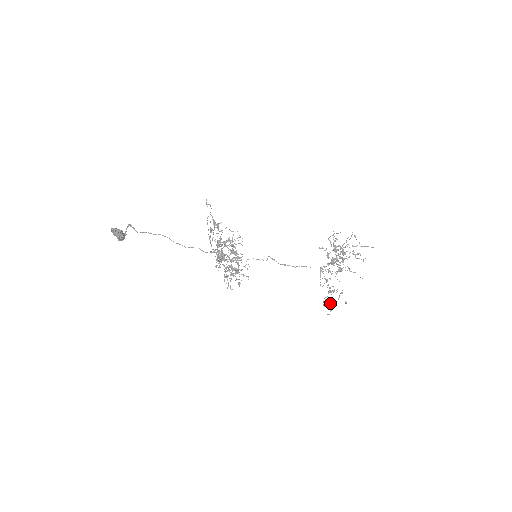
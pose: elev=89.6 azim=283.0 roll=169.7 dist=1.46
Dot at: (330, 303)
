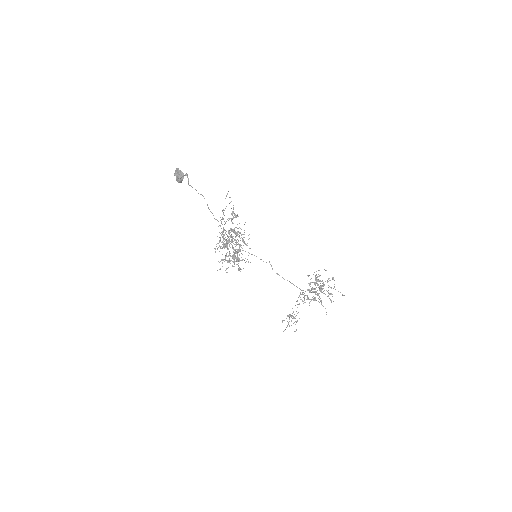
Dot at: occluded
